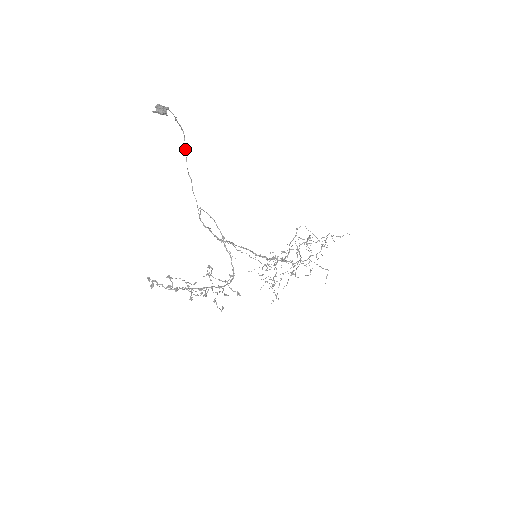
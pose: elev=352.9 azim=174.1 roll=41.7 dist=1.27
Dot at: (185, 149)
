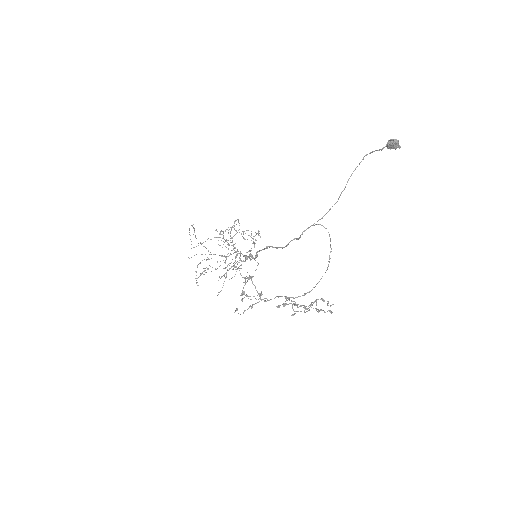
Dot at: occluded
